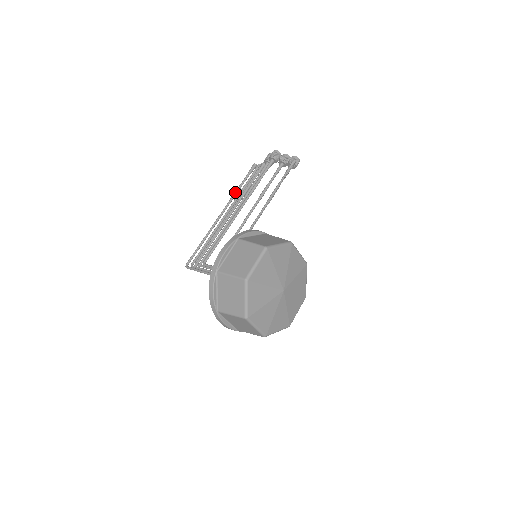
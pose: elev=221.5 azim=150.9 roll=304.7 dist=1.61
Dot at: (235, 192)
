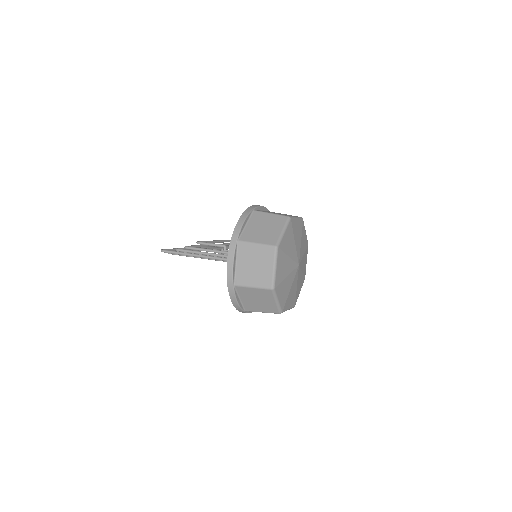
Dot at: occluded
